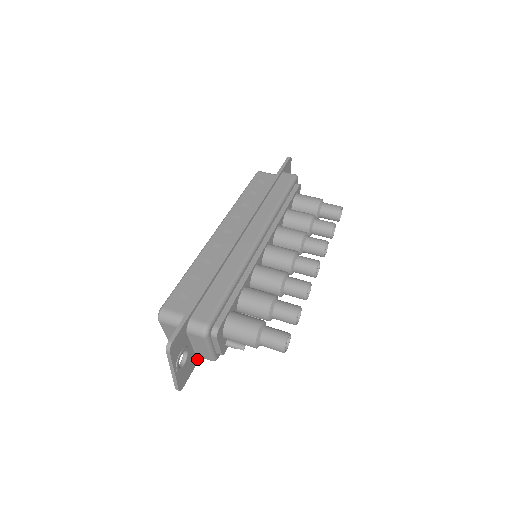
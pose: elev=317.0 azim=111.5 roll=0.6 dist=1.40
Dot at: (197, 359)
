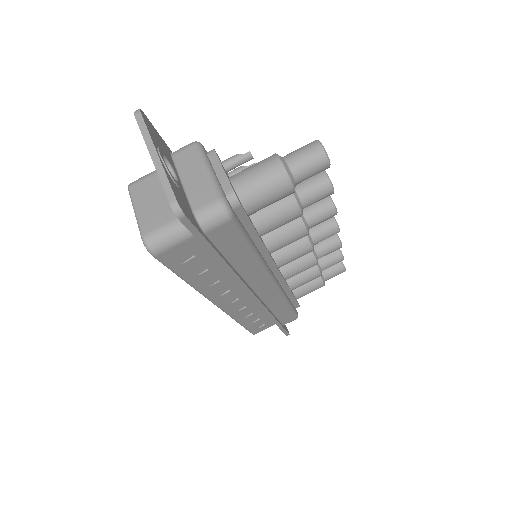
Dot at: occluded
